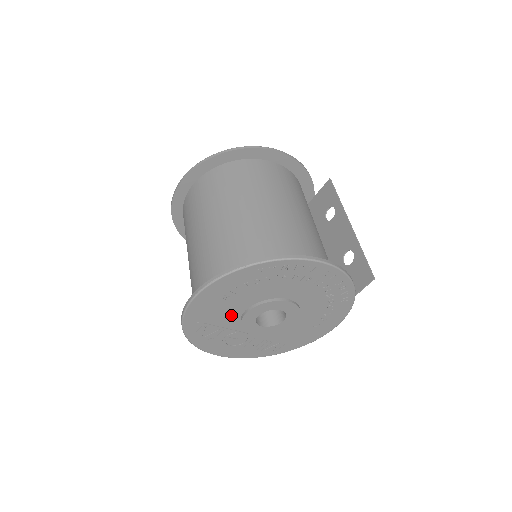
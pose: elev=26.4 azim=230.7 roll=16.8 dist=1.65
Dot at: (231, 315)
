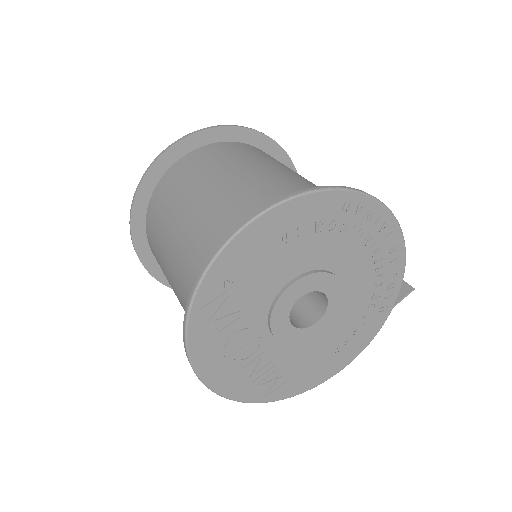
Dot at: (270, 284)
